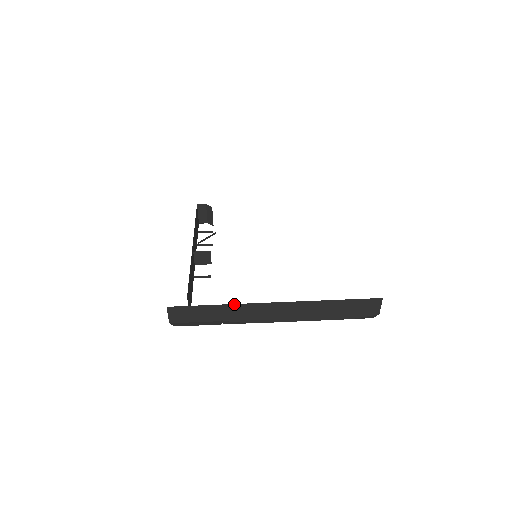
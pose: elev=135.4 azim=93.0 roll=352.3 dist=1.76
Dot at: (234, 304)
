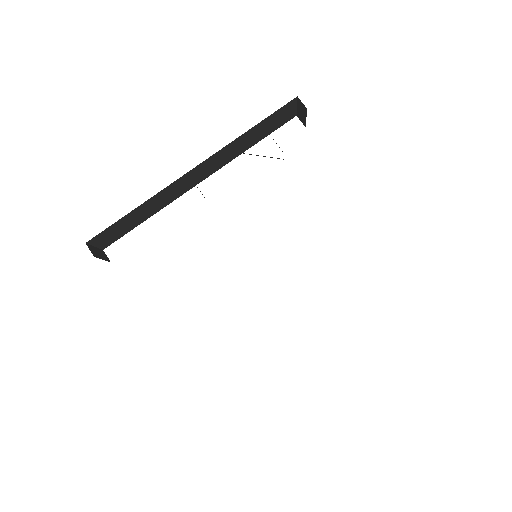
Dot at: occluded
